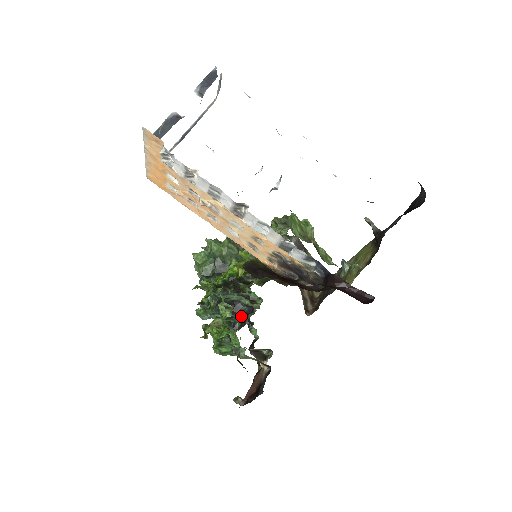
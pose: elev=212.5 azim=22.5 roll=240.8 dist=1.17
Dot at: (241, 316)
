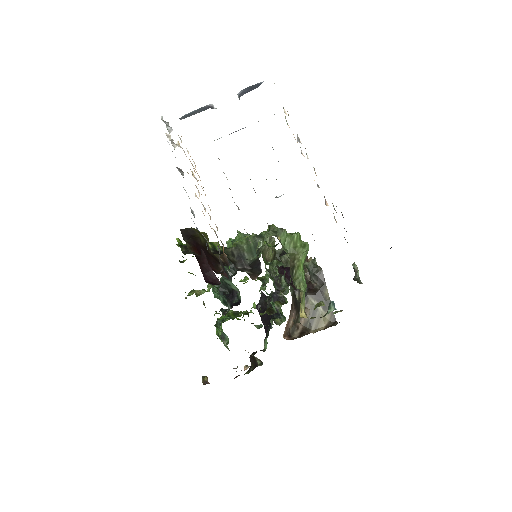
Dot at: (231, 305)
